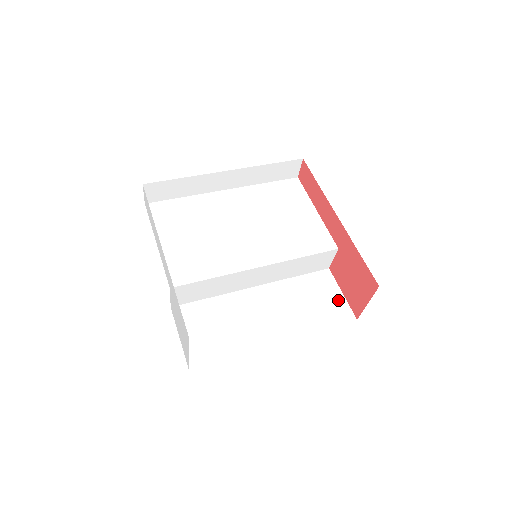
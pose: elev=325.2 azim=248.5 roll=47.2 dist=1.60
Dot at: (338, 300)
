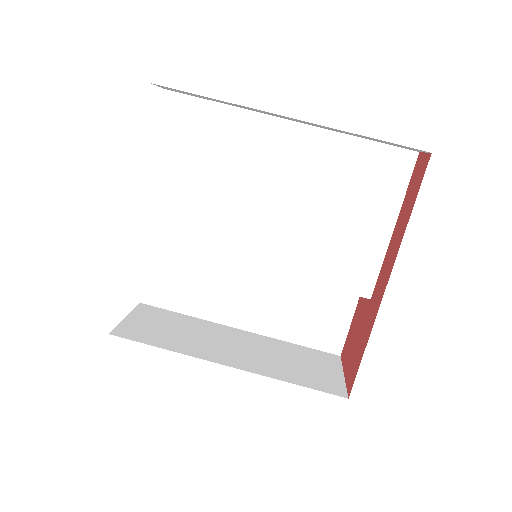
Dot at: (339, 325)
